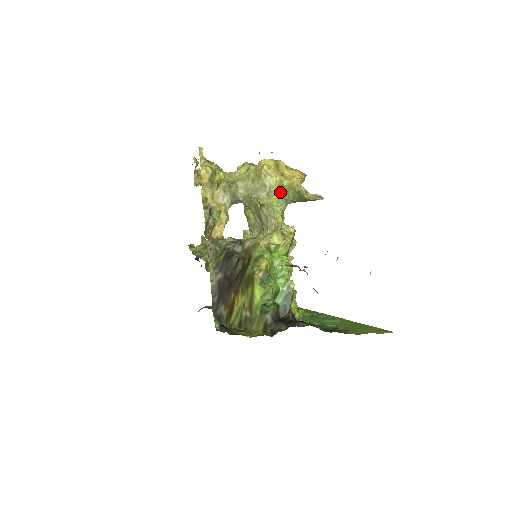
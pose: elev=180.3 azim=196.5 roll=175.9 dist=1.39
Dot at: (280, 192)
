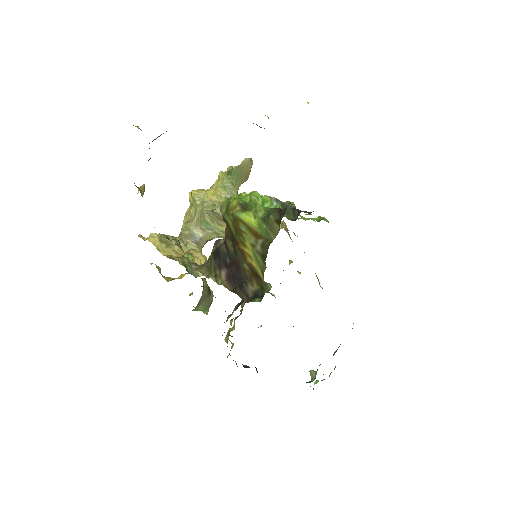
Dot at: (220, 194)
